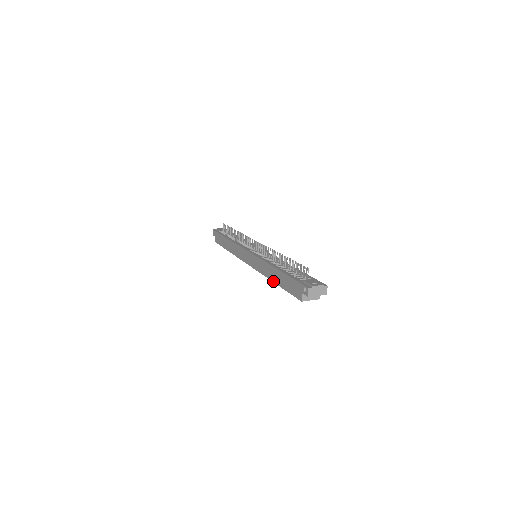
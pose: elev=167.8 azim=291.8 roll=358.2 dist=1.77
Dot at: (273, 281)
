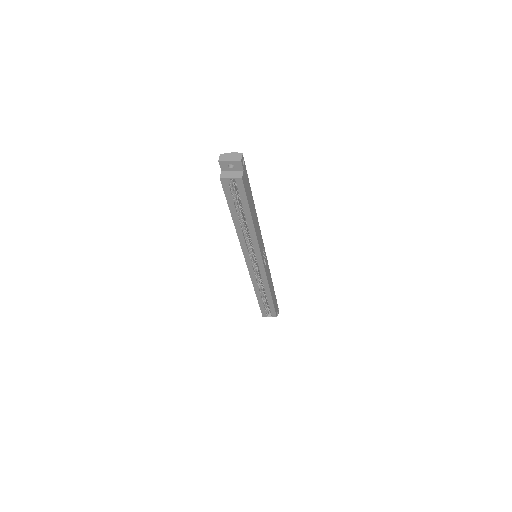
Dot at: (233, 222)
